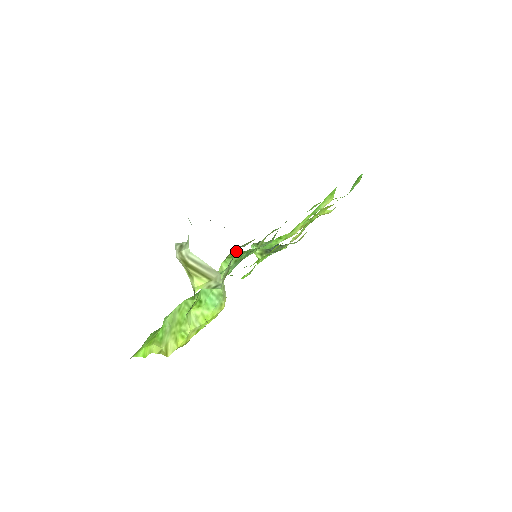
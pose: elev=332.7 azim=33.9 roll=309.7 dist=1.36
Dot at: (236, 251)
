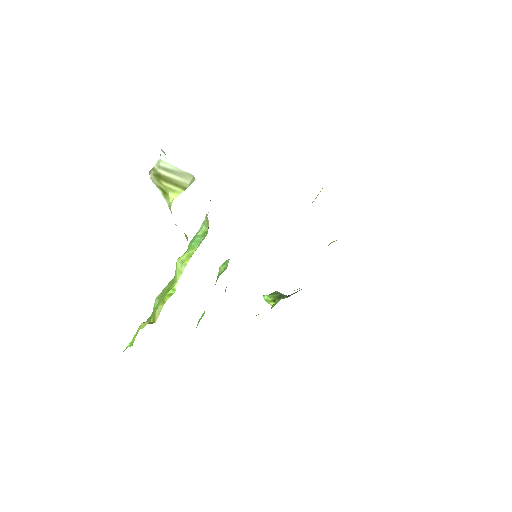
Dot at: occluded
